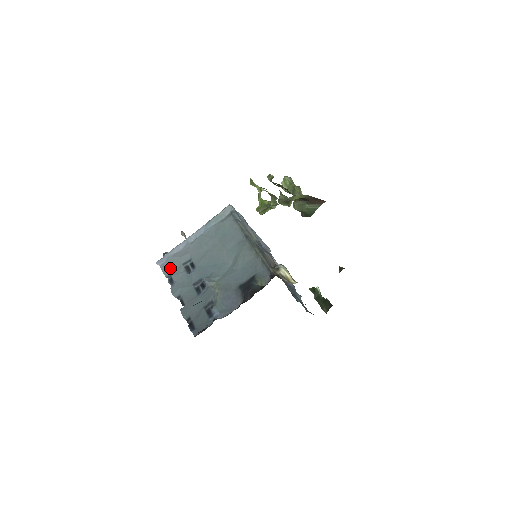
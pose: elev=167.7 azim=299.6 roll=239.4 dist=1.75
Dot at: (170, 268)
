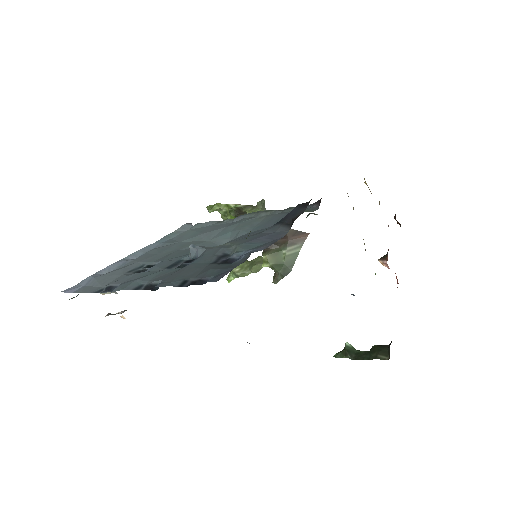
Dot at: (99, 284)
